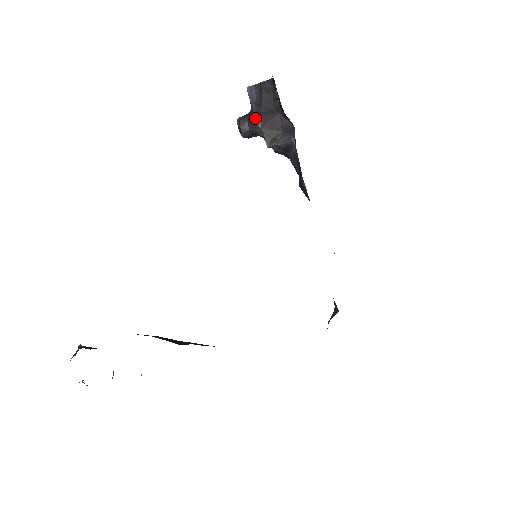
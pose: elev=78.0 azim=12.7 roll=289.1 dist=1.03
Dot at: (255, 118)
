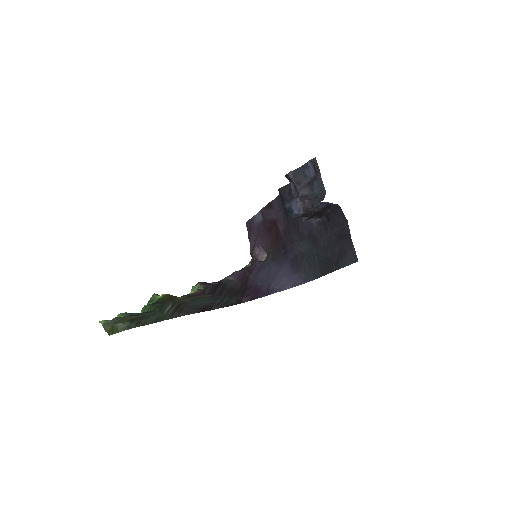
Dot at: (311, 214)
